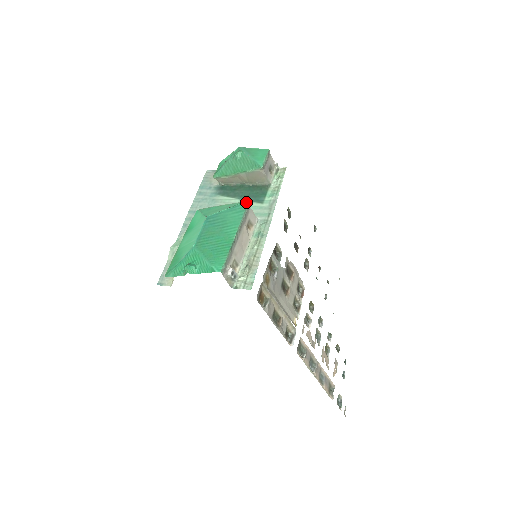
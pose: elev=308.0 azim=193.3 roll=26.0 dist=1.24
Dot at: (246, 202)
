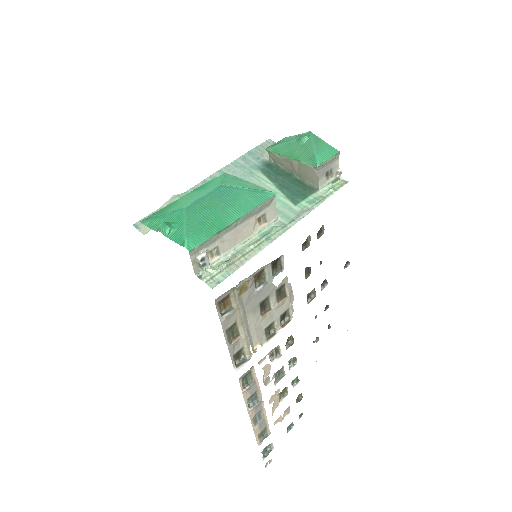
Dot at: (272, 193)
